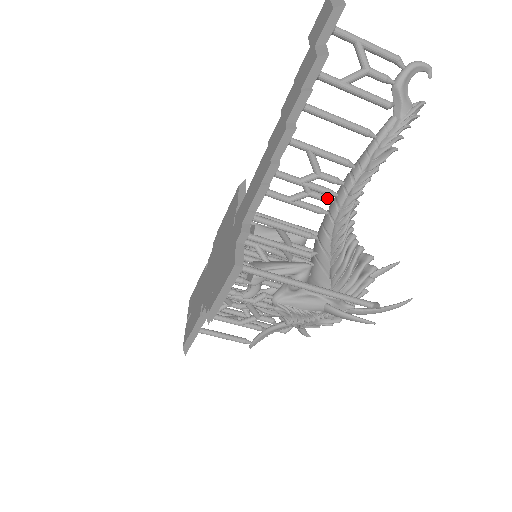
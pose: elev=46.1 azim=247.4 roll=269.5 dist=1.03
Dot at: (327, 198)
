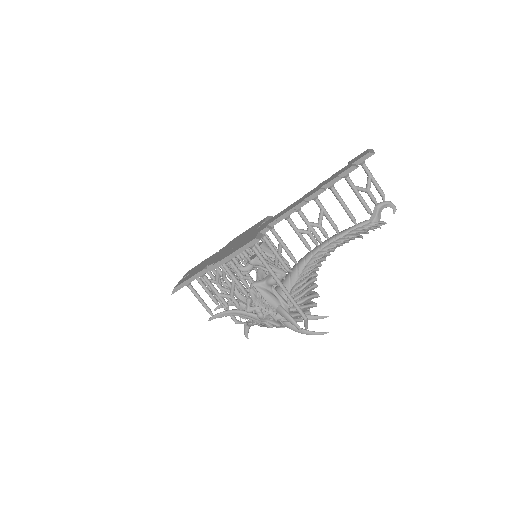
Dot at: (316, 241)
